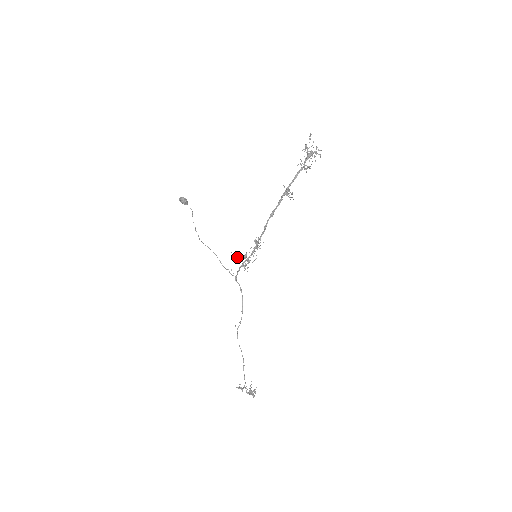
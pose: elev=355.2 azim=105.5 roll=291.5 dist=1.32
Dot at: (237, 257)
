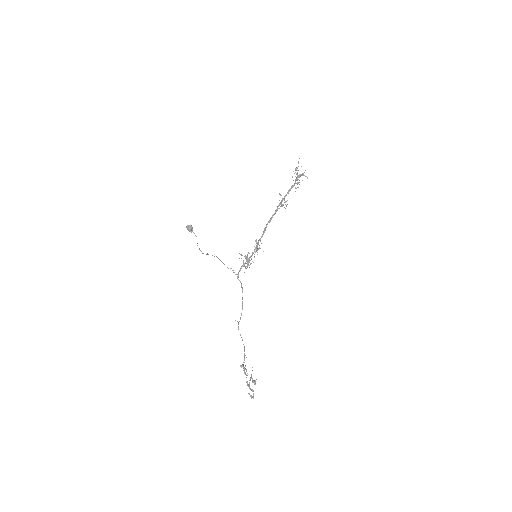
Dot at: occluded
